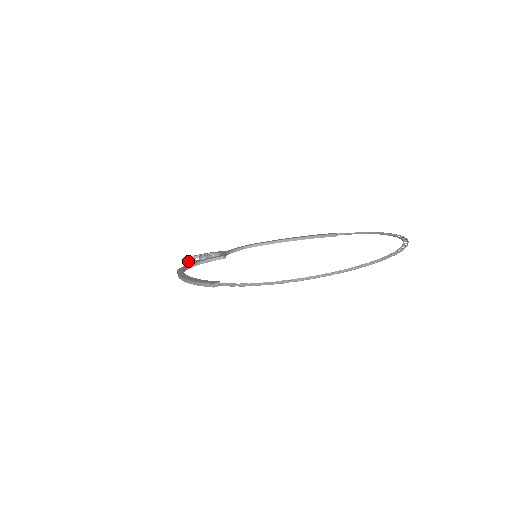
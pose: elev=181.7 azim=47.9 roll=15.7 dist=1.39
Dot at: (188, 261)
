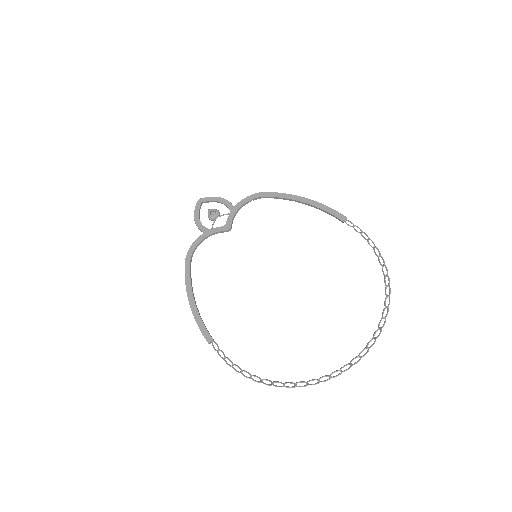
Dot at: (197, 225)
